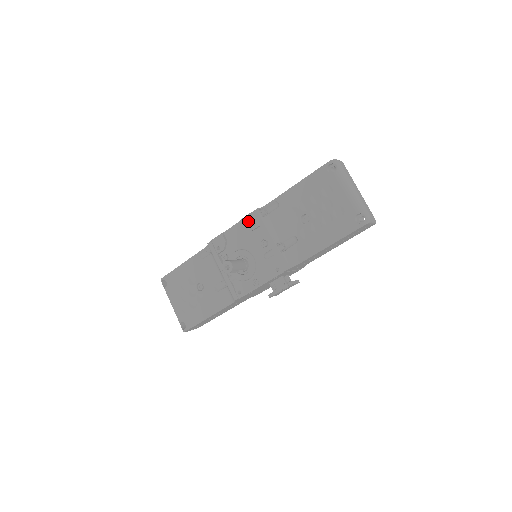
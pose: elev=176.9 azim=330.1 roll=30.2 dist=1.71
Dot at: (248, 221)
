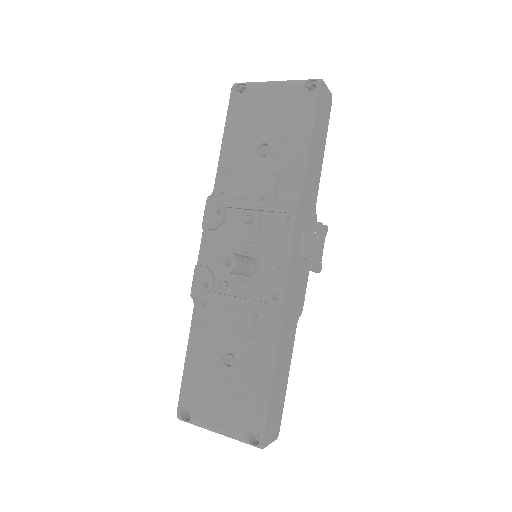
Dot at: (210, 218)
